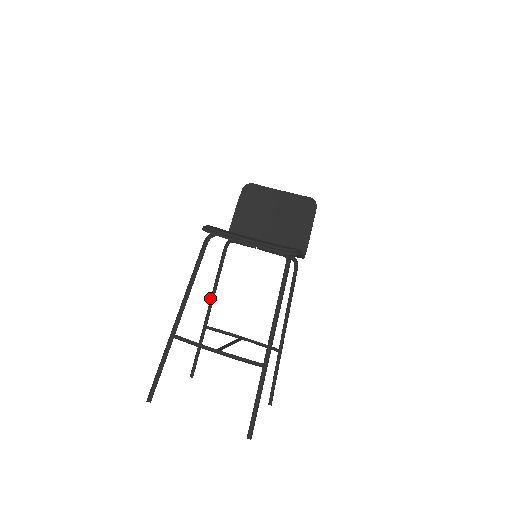
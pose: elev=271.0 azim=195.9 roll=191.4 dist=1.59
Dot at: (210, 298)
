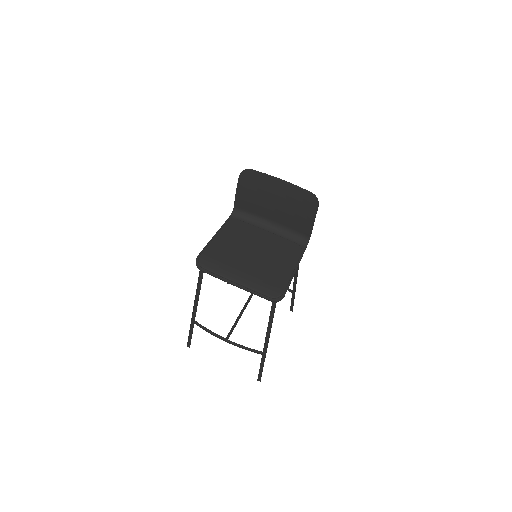
Dot at: occluded
